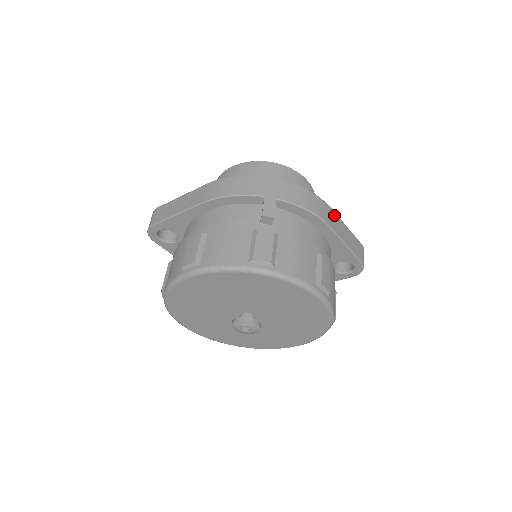
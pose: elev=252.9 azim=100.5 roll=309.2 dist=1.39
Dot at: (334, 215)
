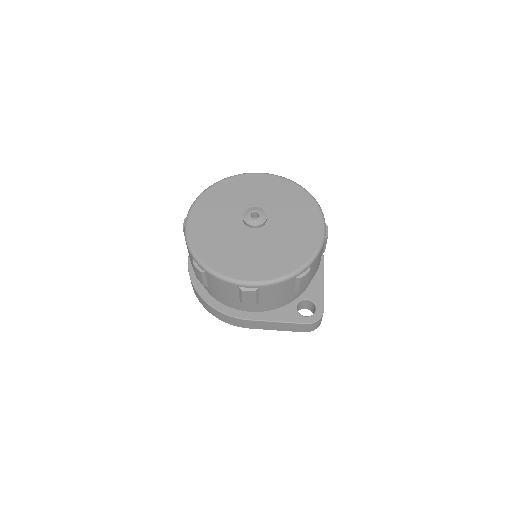
Dot at: occluded
